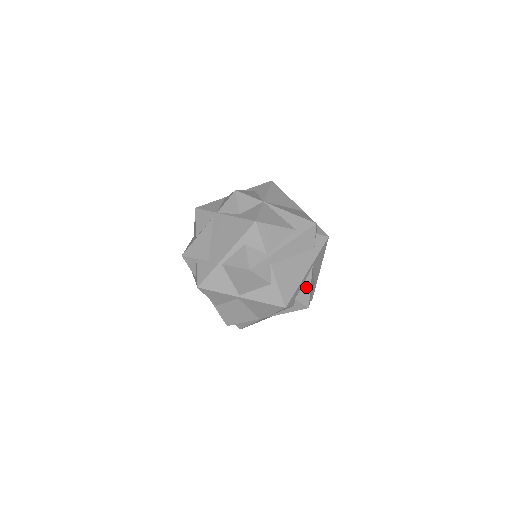
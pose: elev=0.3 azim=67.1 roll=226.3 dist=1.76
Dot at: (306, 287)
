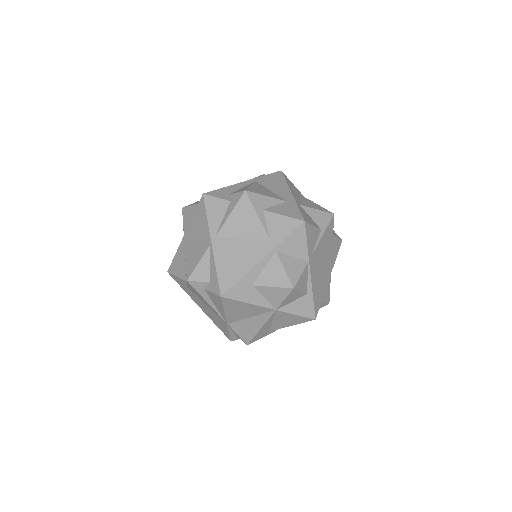
Dot at: occluded
